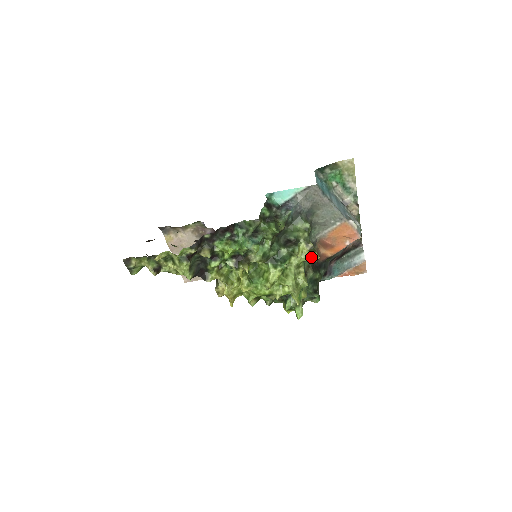
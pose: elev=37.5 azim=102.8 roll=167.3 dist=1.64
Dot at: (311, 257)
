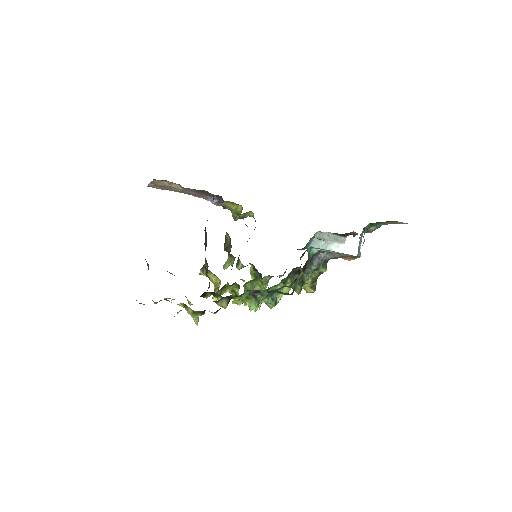
Dot at: (309, 292)
